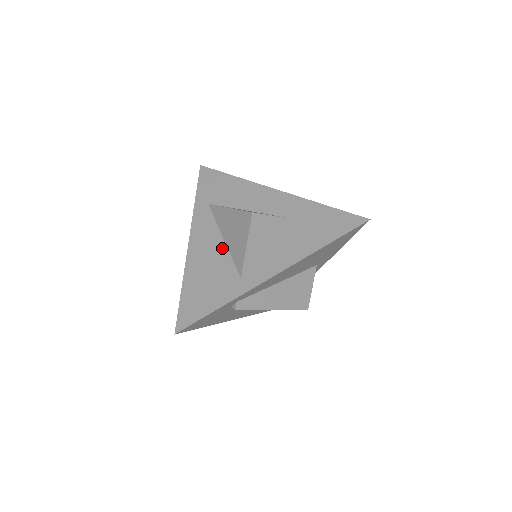
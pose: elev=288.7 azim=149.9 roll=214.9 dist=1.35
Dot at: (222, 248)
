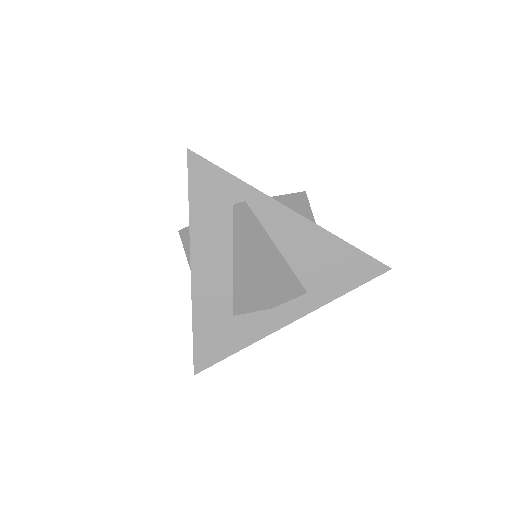
Dot at: occluded
